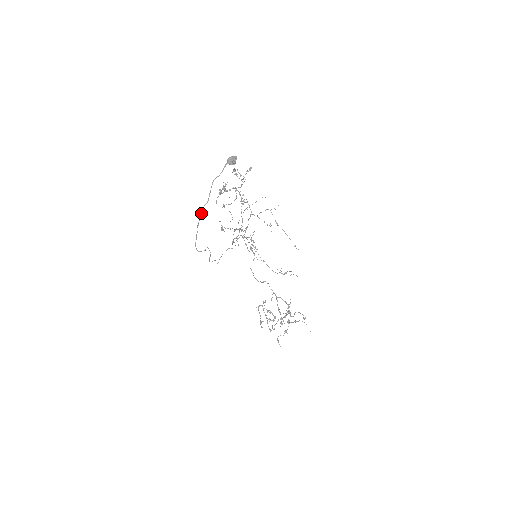
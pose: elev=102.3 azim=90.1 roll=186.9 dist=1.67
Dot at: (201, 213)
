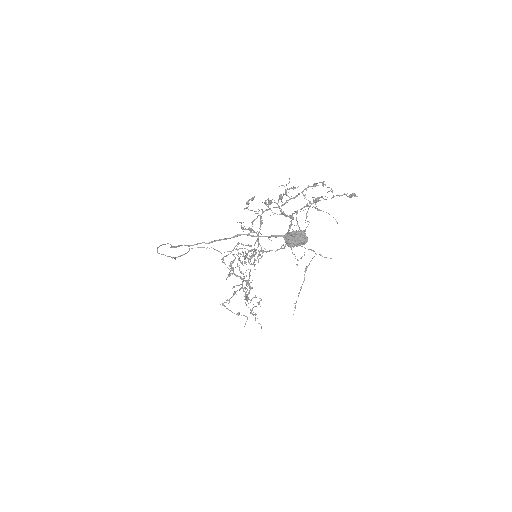
Dot at: (187, 245)
